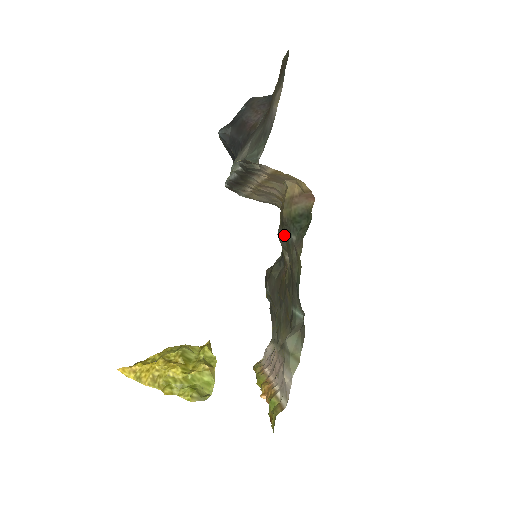
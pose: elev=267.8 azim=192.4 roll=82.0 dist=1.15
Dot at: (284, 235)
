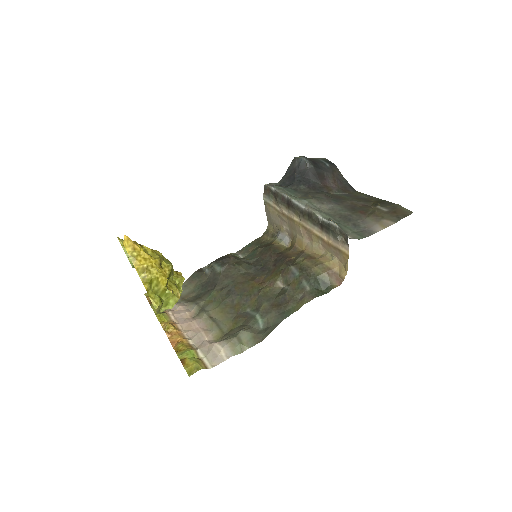
Dot at: (299, 276)
